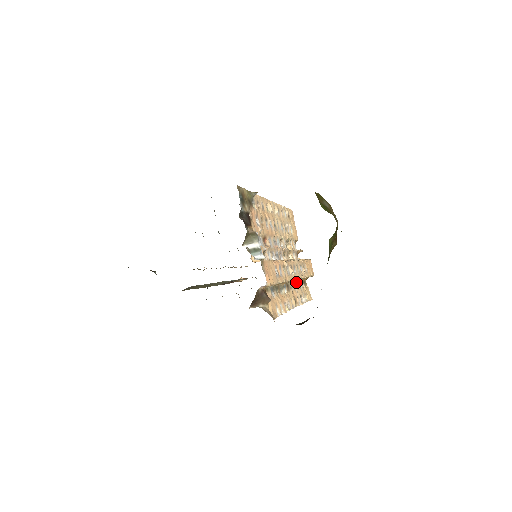
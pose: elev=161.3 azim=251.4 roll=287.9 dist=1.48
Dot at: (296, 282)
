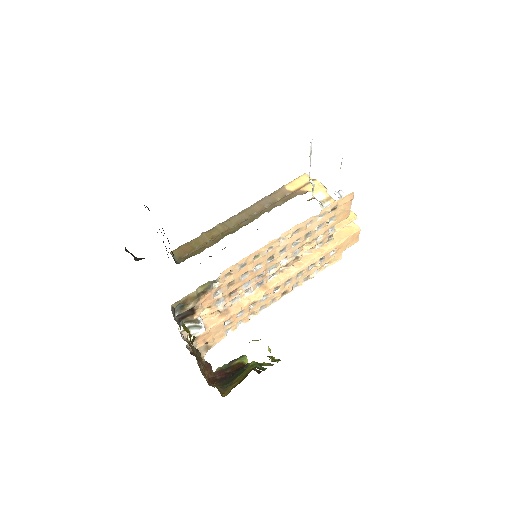
Dot at: occluded
